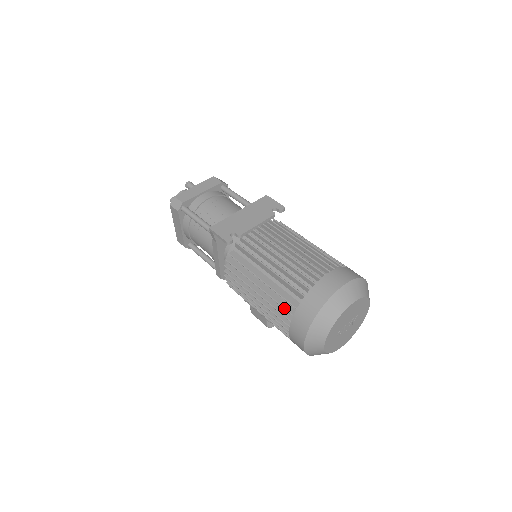
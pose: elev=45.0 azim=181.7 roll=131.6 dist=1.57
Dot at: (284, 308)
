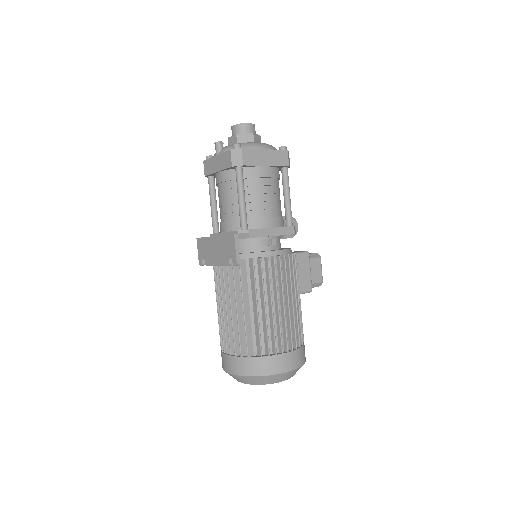
Dot at: occluded
